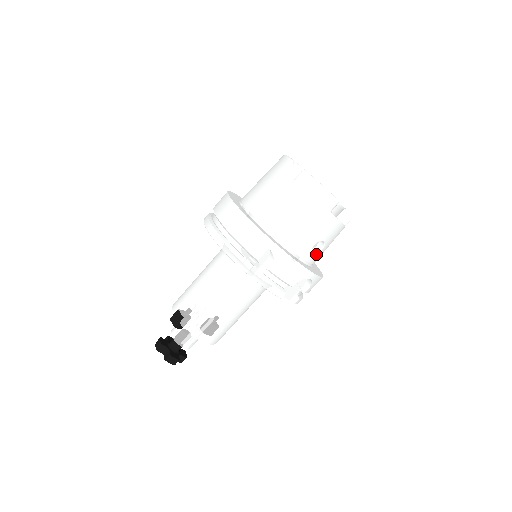
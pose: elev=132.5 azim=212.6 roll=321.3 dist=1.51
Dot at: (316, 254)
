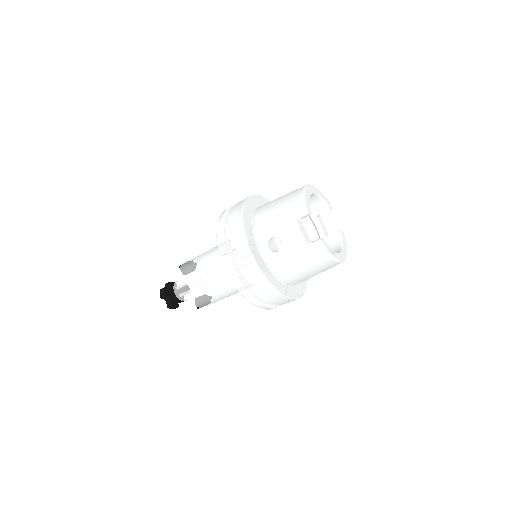
Dot at: (272, 252)
